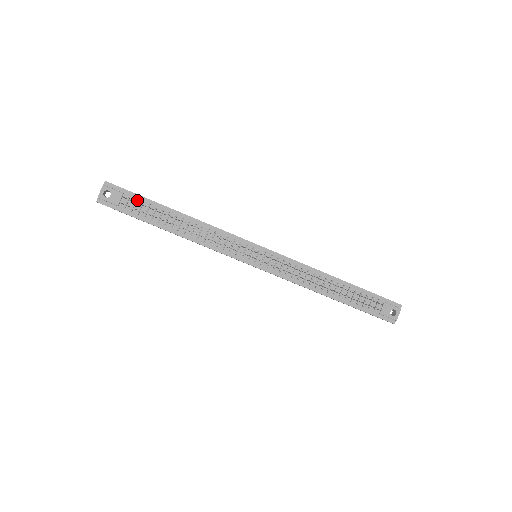
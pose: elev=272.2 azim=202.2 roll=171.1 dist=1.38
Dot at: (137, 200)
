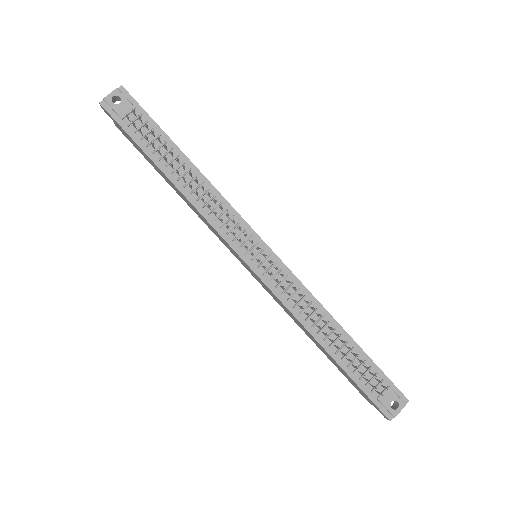
Dot at: (147, 123)
